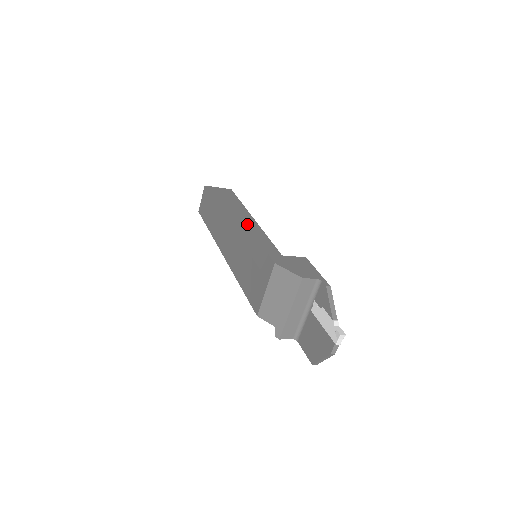
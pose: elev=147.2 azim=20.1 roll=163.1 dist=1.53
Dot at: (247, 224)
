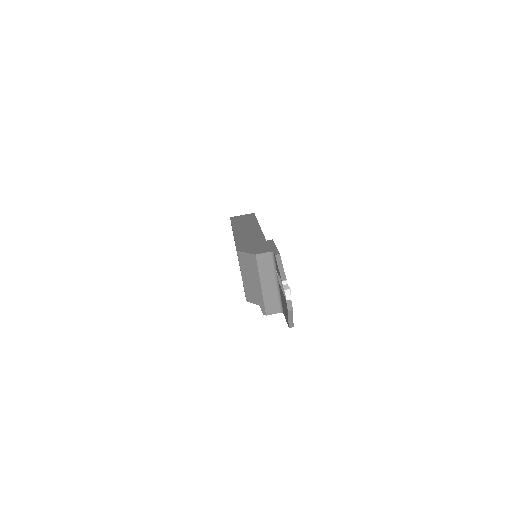
Dot at: (251, 233)
